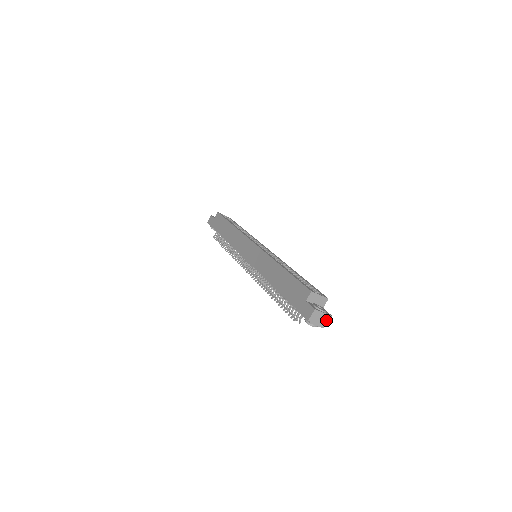
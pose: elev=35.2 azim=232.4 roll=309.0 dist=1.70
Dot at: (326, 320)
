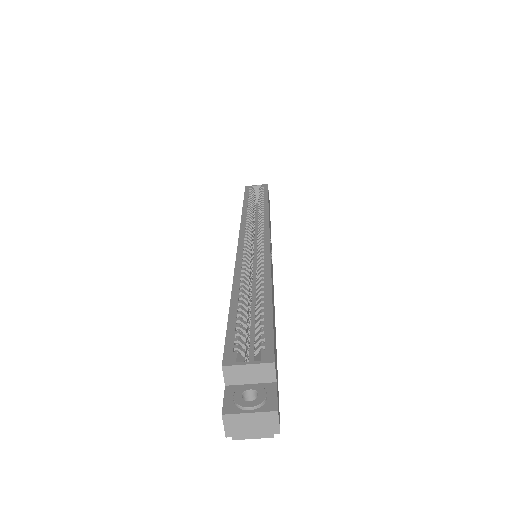
Dot at: (268, 422)
